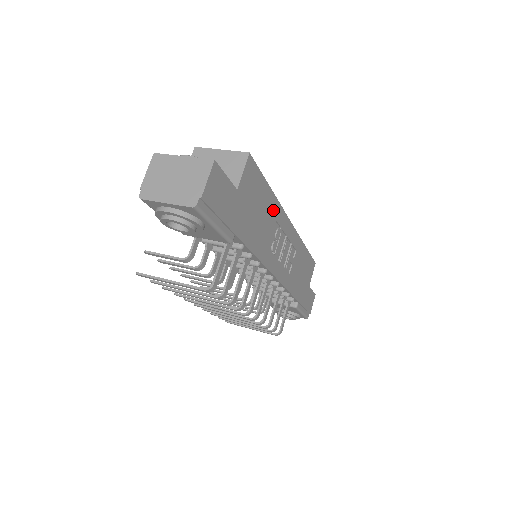
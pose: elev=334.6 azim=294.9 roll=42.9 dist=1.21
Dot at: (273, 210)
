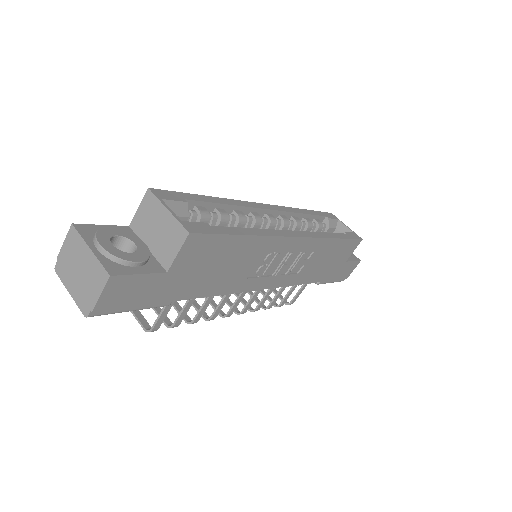
Dot at: (255, 248)
